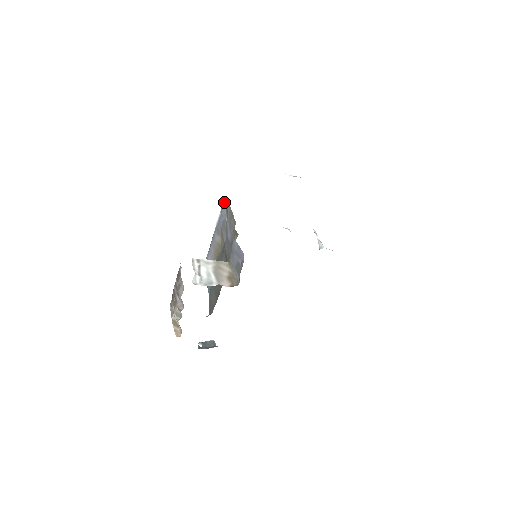
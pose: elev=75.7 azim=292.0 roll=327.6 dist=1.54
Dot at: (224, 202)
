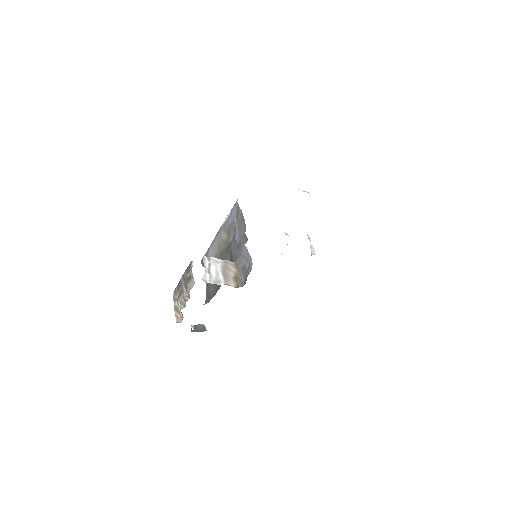
Dot at: (236, 205)
